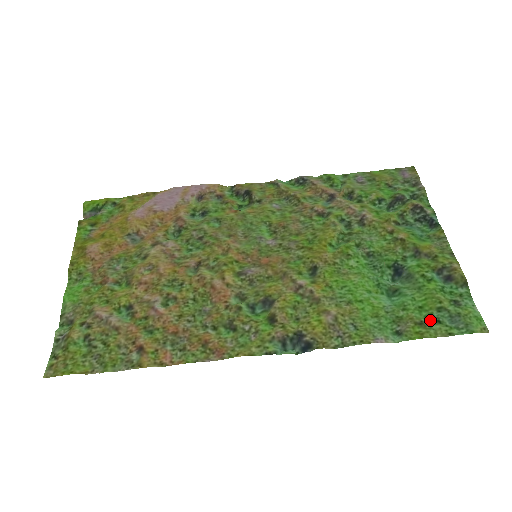
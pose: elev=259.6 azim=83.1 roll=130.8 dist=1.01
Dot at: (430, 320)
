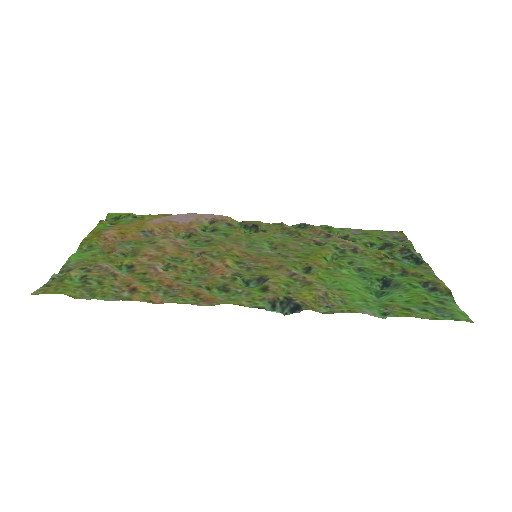
Dot at: (416, 308)
